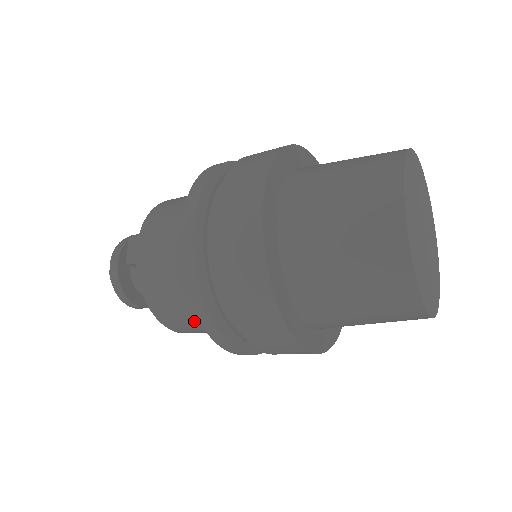
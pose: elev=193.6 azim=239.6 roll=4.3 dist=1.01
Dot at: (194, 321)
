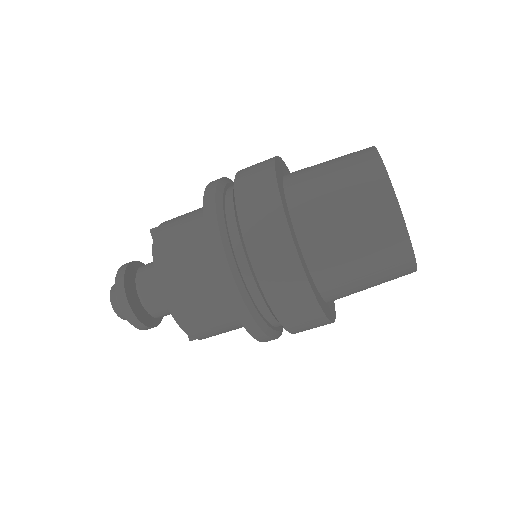
Dot at: (188, 253)
